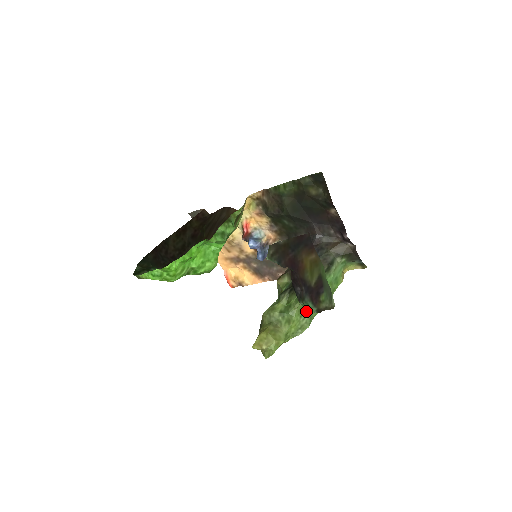
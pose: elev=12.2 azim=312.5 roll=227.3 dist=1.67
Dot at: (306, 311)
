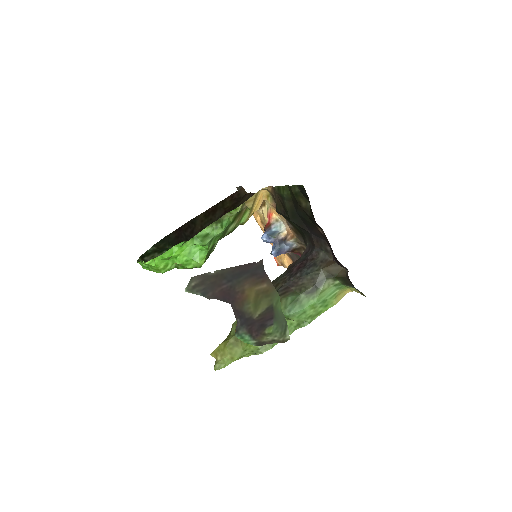
Dot at: occluded
